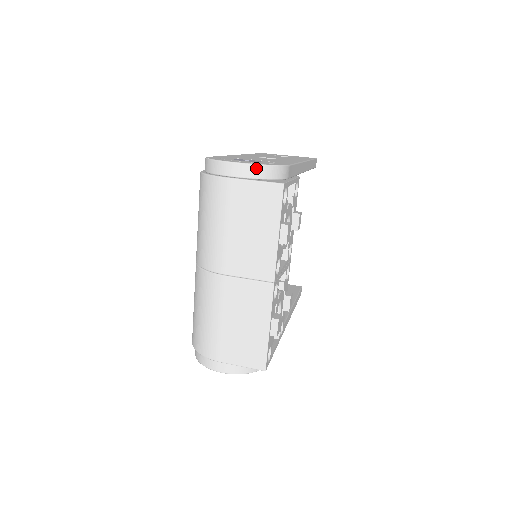
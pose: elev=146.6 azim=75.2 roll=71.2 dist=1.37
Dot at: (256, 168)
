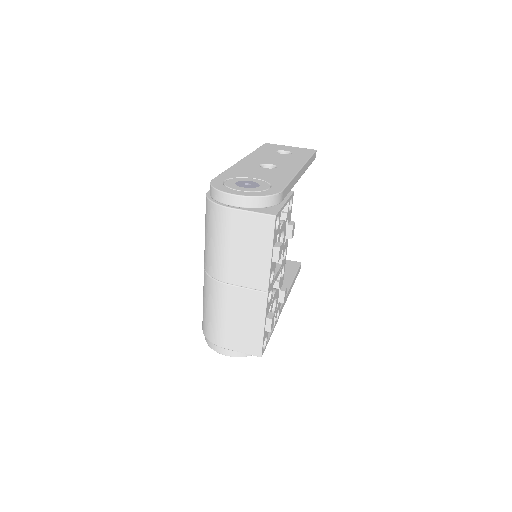
Dot at: (253, 200)
